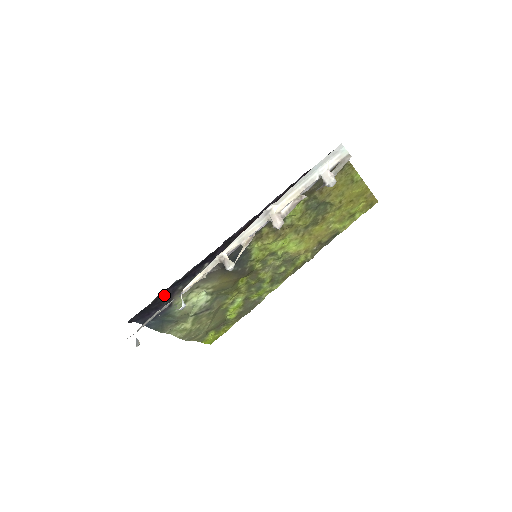
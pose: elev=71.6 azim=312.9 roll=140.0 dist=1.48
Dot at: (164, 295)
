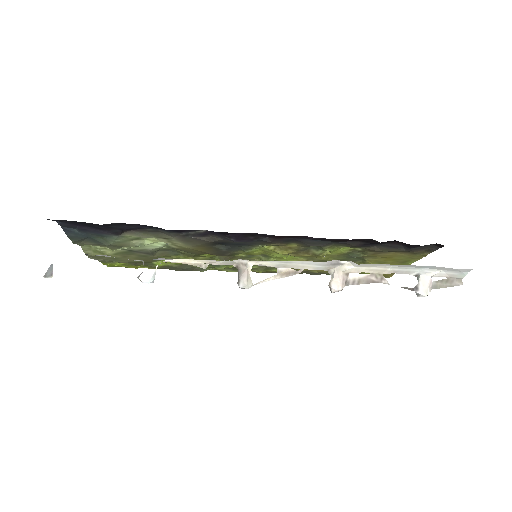
Dot at: (124, 225)
